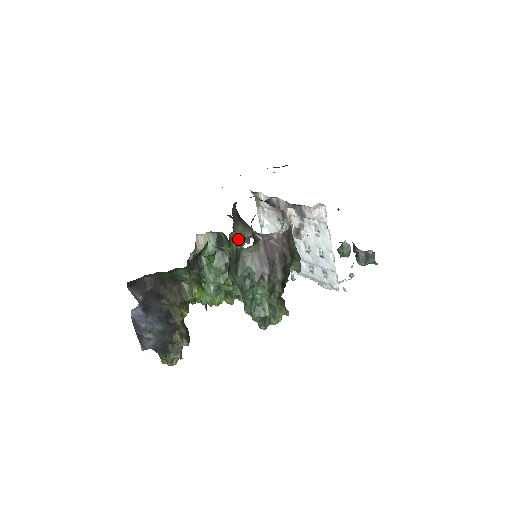
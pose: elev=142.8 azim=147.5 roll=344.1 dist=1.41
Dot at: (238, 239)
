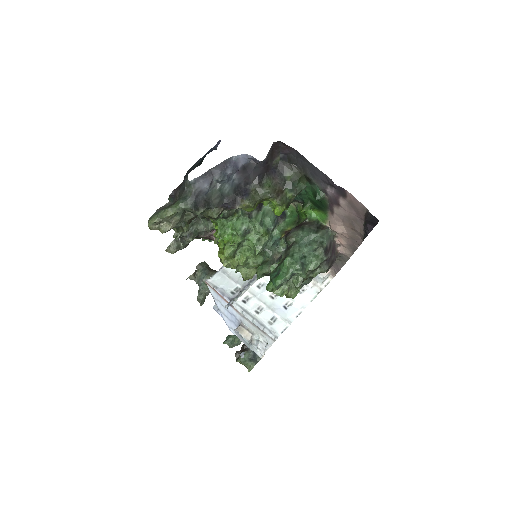
Dot at: occluded
